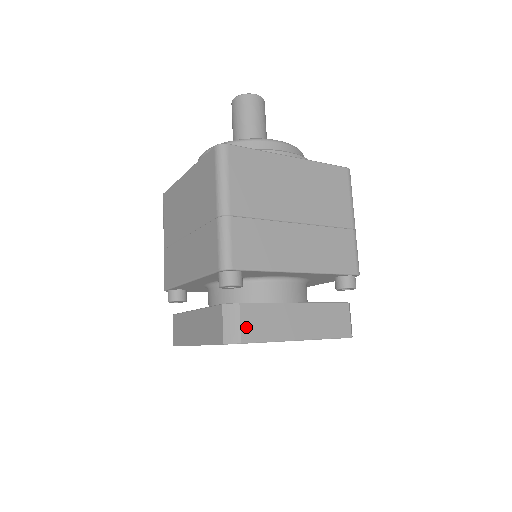
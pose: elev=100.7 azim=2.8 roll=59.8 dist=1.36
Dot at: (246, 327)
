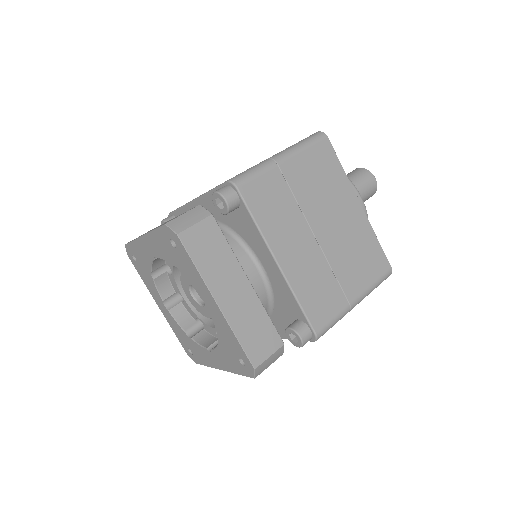
Dot at: (195, 232)
